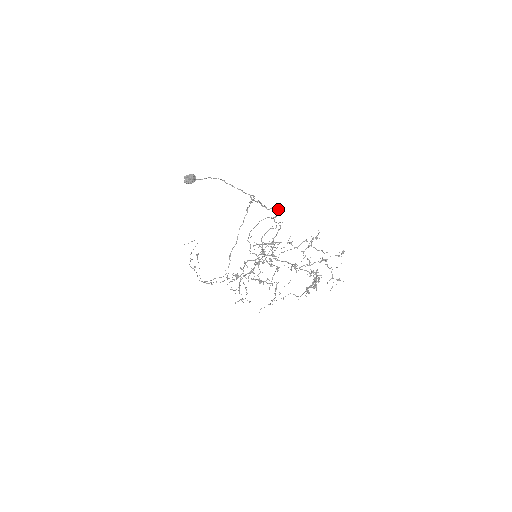
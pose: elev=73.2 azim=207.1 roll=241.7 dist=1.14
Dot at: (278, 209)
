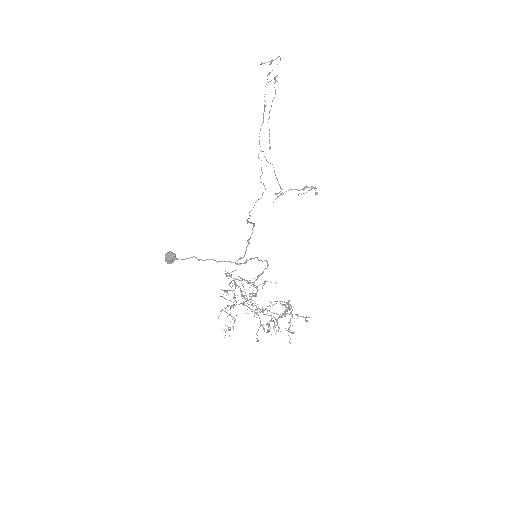
Dot at: (267, 266)
